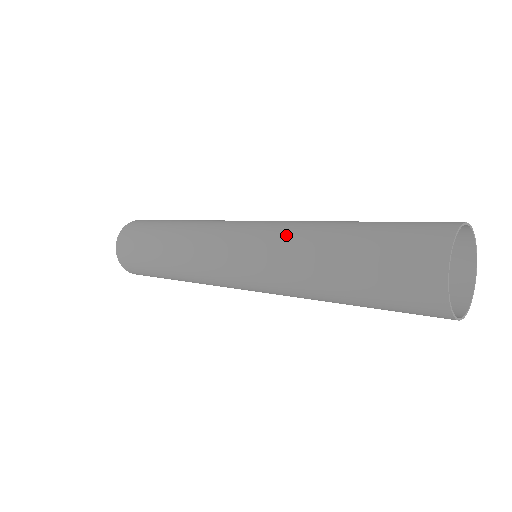
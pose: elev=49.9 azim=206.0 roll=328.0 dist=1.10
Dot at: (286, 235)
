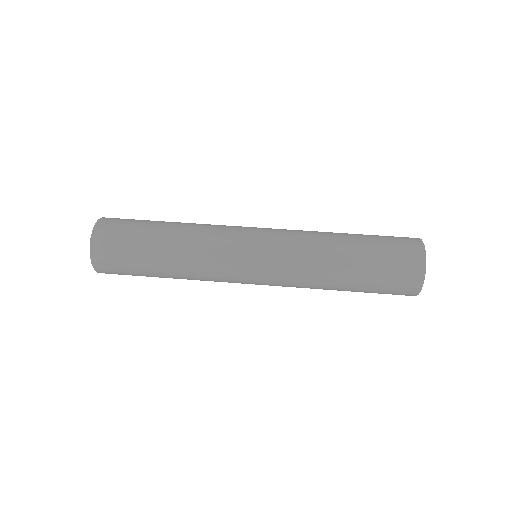
Dot at: (303, 263)
